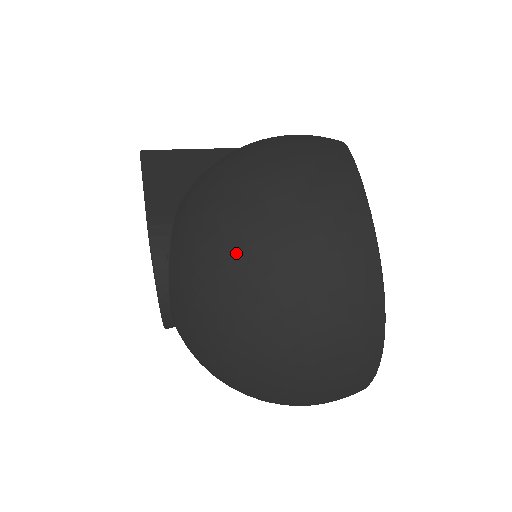
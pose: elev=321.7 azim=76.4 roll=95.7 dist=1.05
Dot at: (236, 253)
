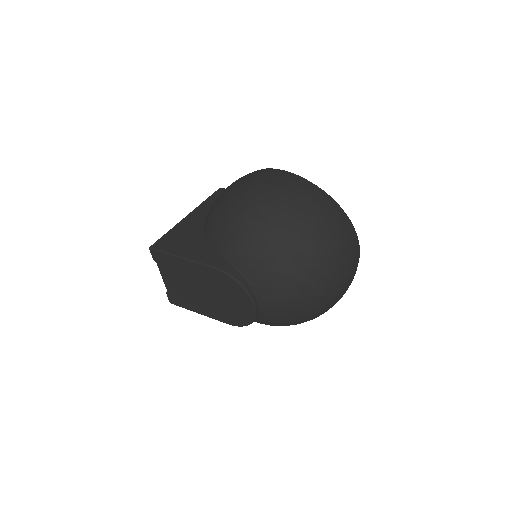
Dot at: (288, 239)
